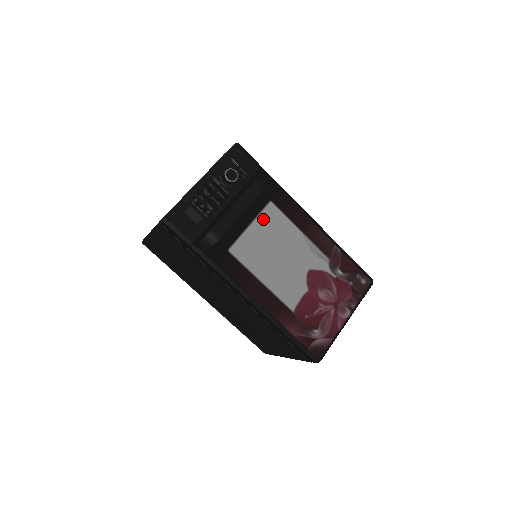
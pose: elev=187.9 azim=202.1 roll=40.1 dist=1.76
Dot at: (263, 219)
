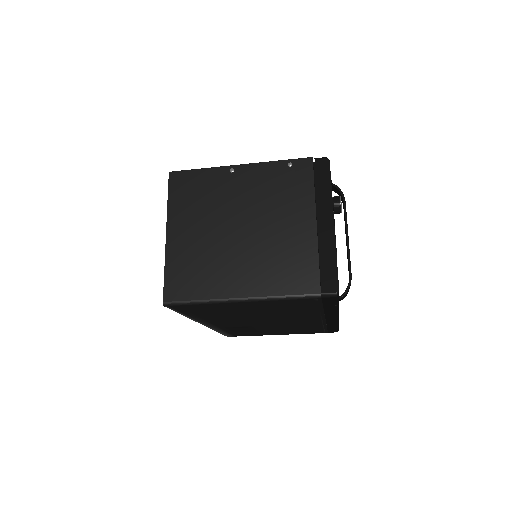
Dot at: occluded
